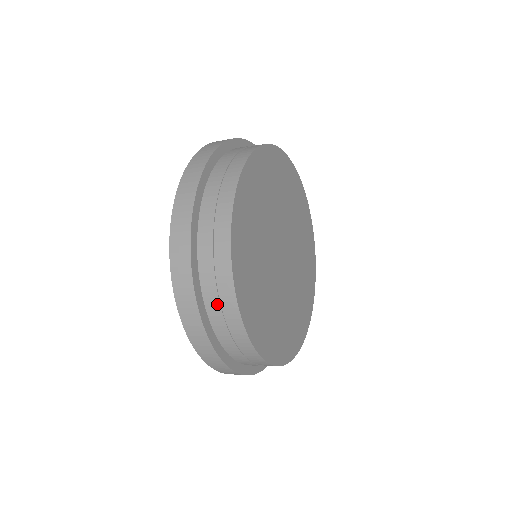
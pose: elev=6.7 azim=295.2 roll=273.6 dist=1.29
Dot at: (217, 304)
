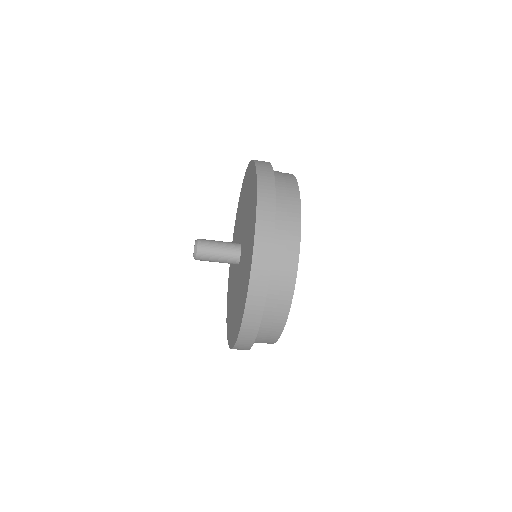
Dot at: (283, 182)
